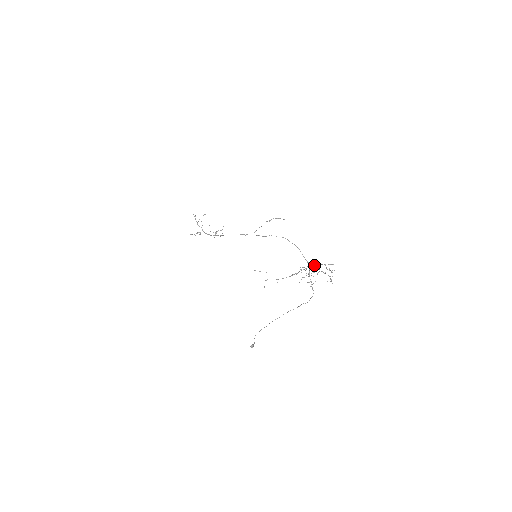
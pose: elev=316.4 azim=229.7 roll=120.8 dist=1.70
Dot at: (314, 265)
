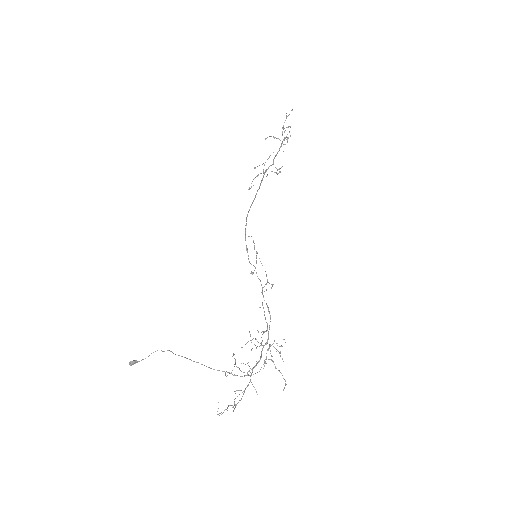
Dot at: (260, 357)
